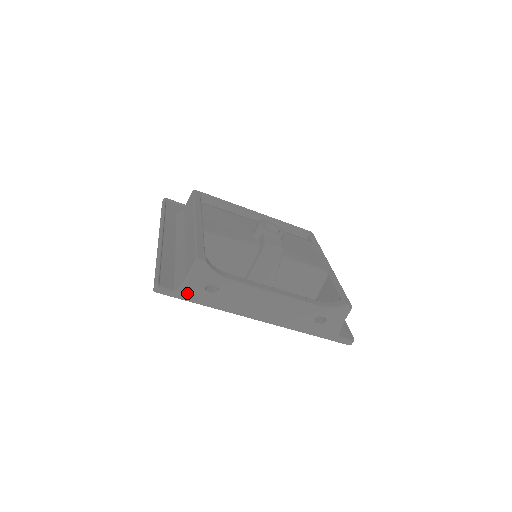
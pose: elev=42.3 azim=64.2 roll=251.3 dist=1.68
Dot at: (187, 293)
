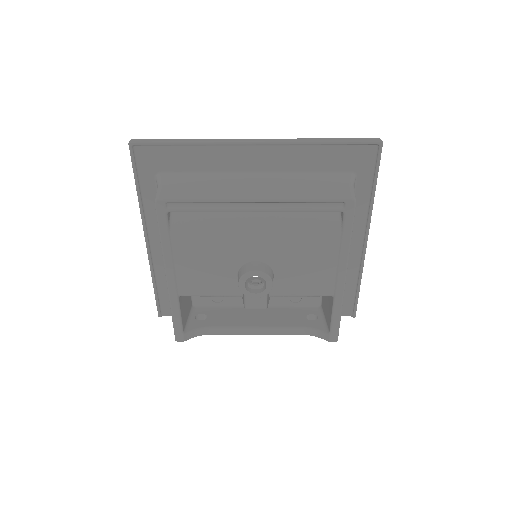
Dot at: occluded
